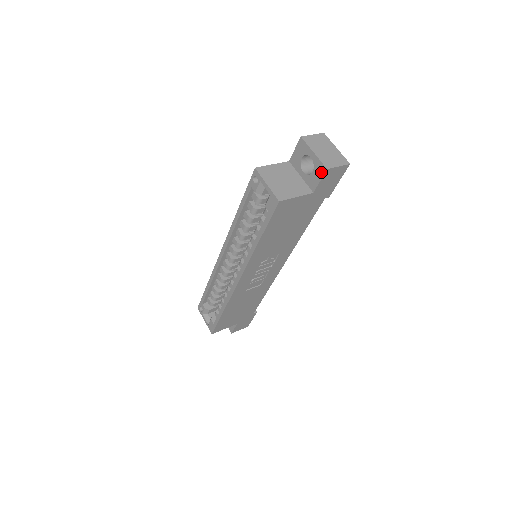
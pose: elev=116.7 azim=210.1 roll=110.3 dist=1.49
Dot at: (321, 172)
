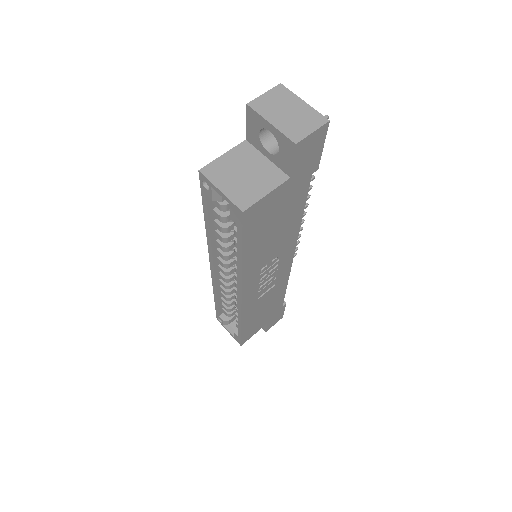
Dot at: (289, 149)
